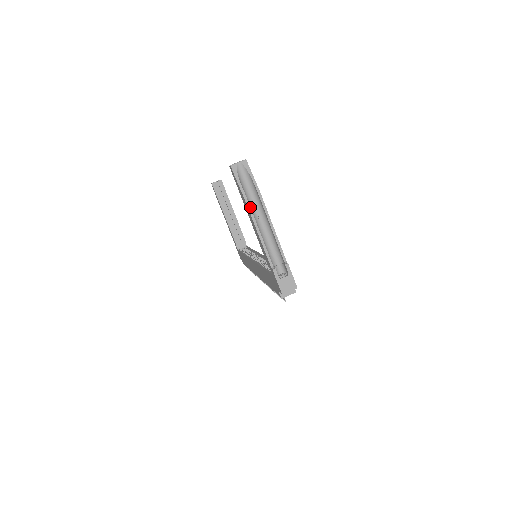
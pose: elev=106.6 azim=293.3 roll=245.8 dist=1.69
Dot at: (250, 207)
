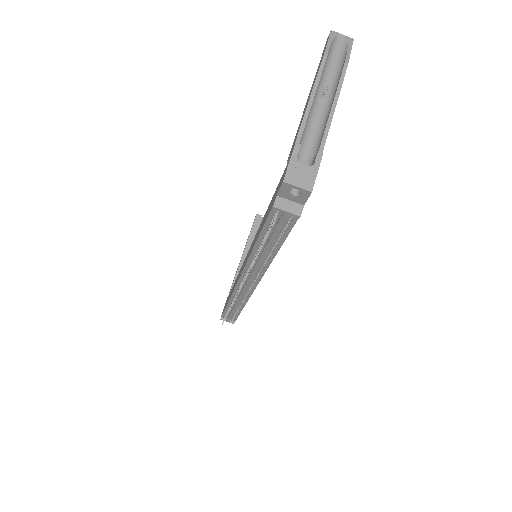
Dot at: (323, 67)
